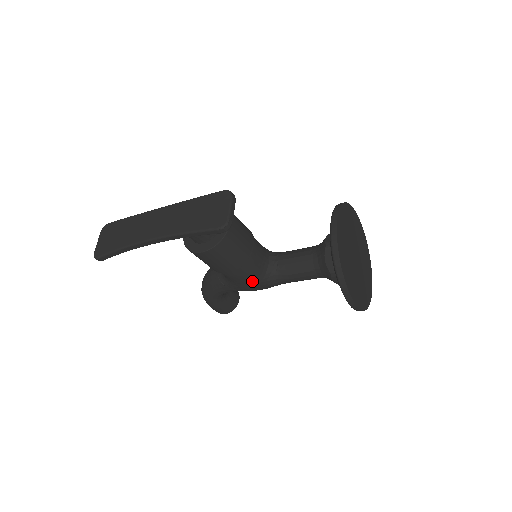
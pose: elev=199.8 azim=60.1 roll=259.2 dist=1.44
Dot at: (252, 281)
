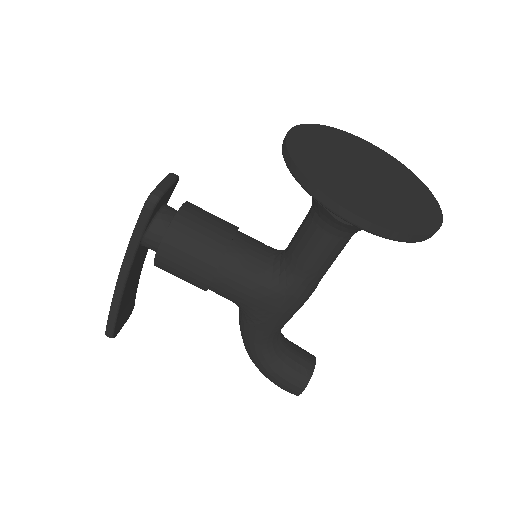
Dot at: (257, 289)
